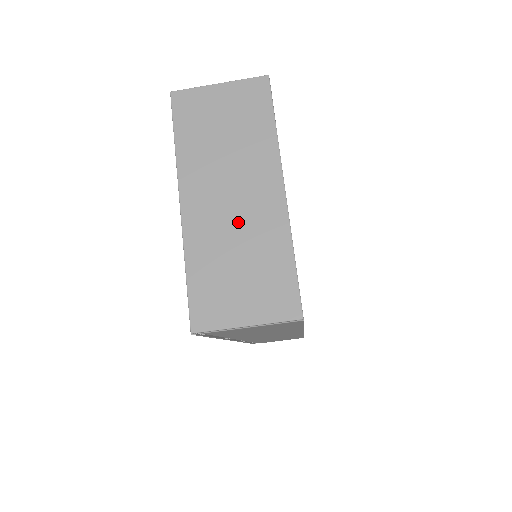
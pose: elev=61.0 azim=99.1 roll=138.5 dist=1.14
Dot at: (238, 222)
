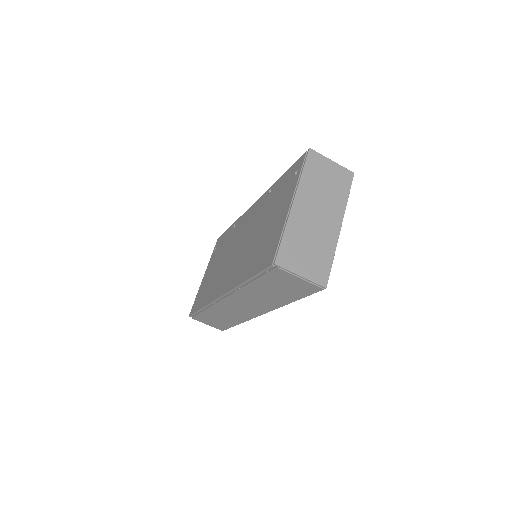
Dot at: (316, 227)
